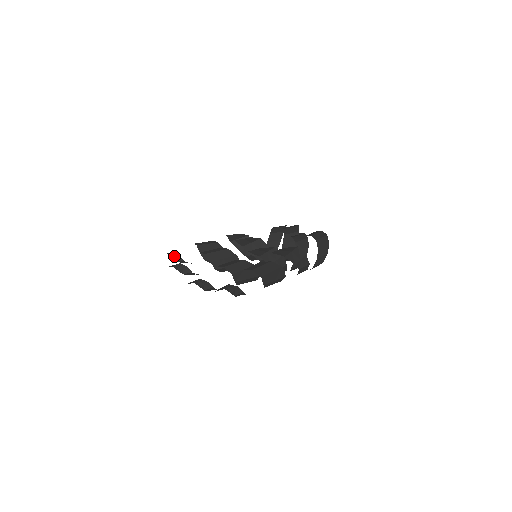
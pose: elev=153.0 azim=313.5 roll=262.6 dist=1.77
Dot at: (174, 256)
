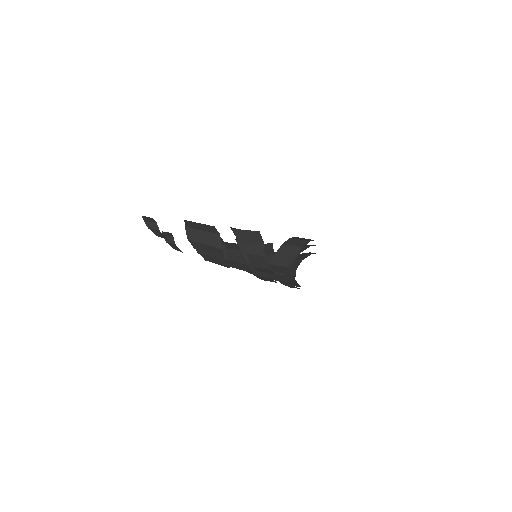
Dot at: occluded
